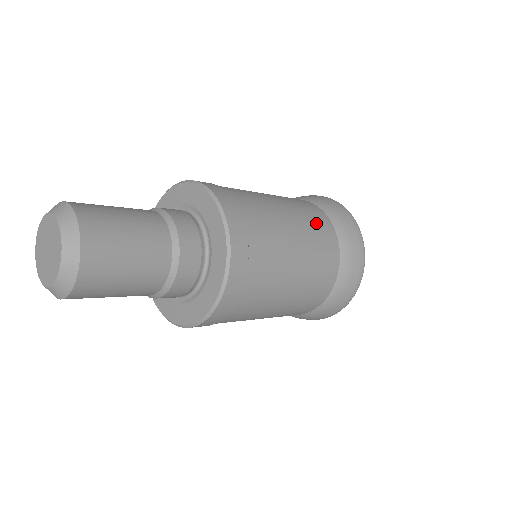
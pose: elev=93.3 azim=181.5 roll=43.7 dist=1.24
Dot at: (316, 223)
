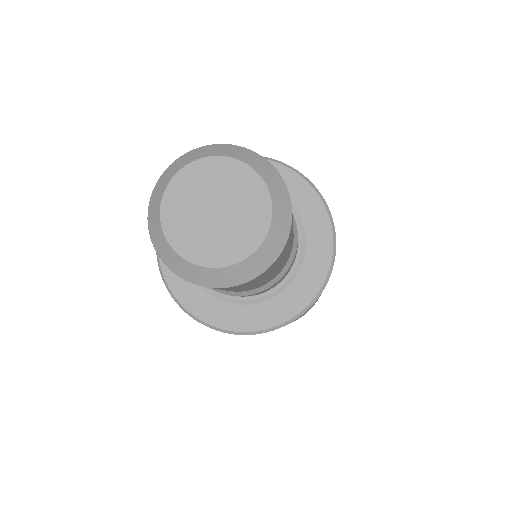
Dot at: occluded
